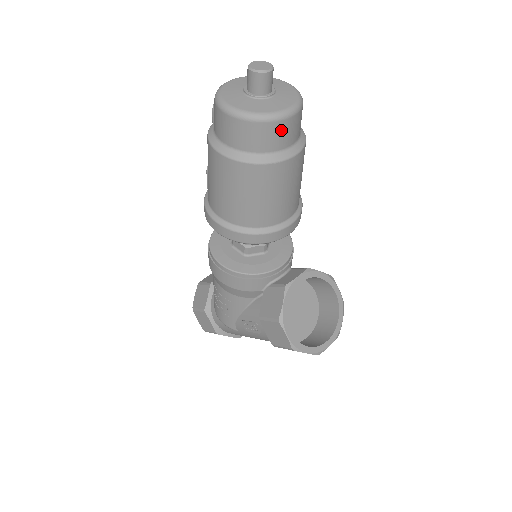
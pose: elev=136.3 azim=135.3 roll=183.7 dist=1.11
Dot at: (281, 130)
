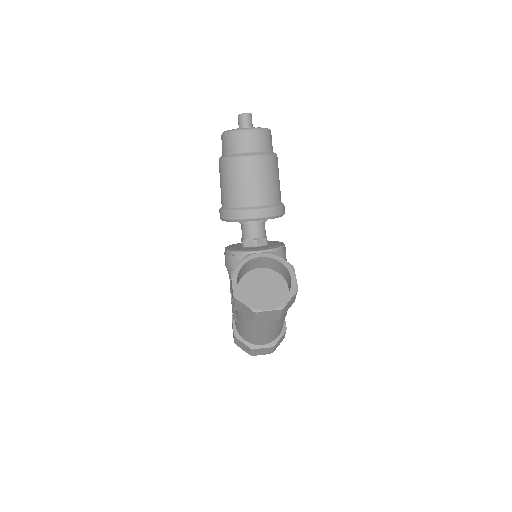
Dot at: (242, 139)
